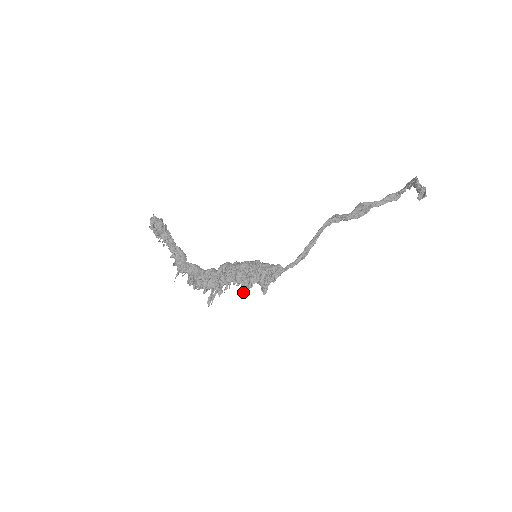
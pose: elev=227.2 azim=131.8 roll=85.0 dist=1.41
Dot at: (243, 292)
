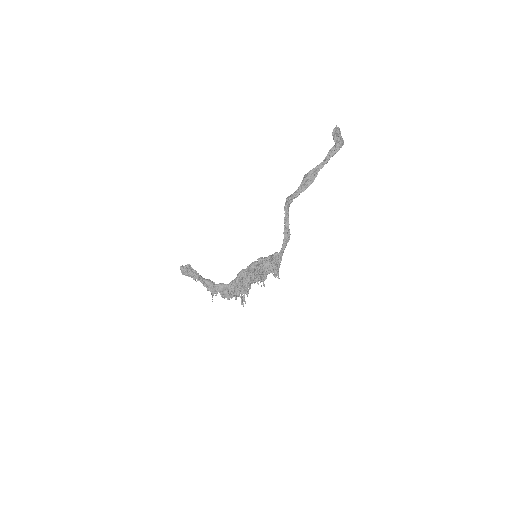
Dot at: (261, 285)
